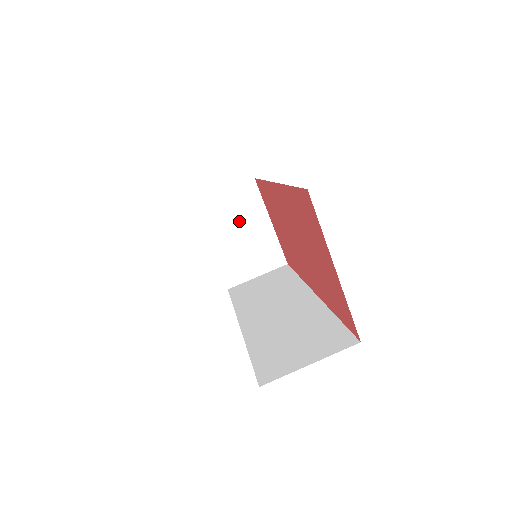
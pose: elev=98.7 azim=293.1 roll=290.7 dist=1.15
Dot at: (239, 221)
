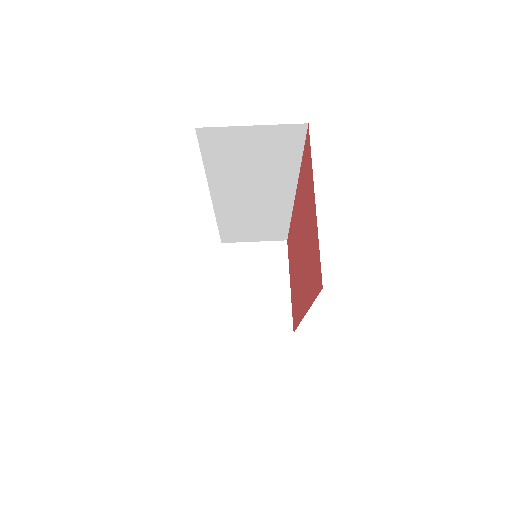
Dot at: (259, 273)
